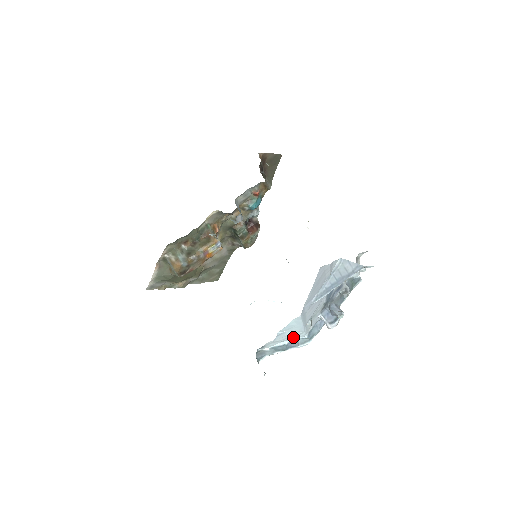
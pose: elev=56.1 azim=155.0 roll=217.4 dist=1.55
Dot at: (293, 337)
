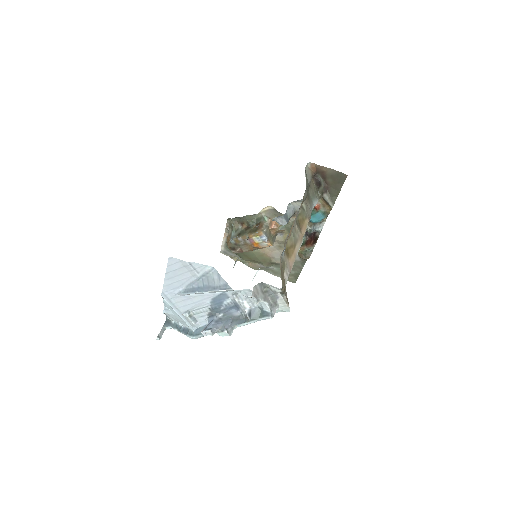
Dot at: (183, 323)
